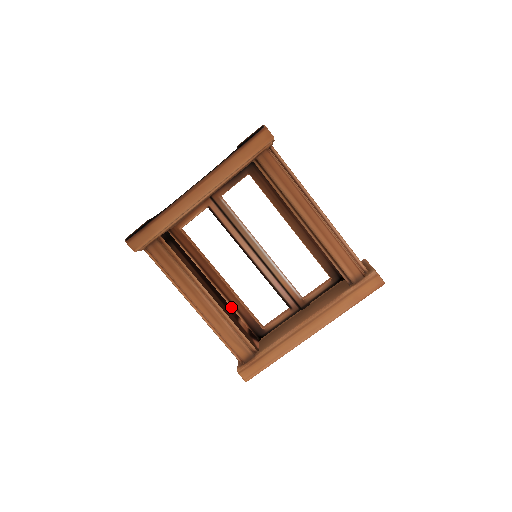
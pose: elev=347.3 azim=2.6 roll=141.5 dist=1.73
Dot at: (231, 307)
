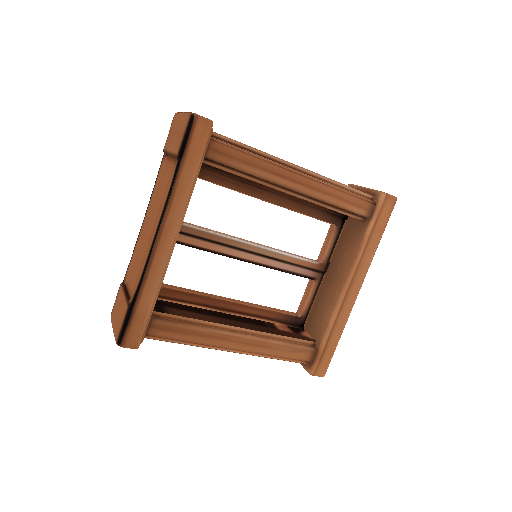
Dot at: (259, 320)
